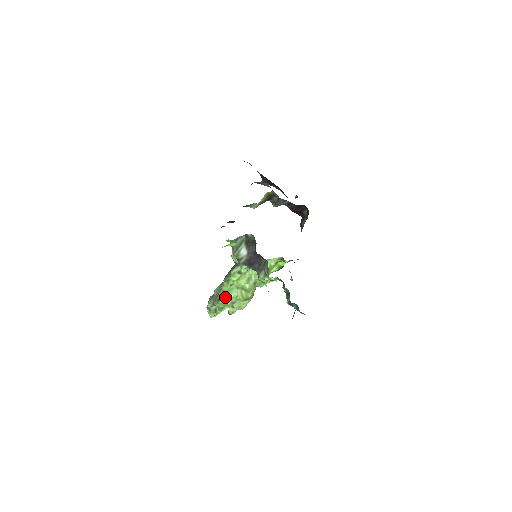
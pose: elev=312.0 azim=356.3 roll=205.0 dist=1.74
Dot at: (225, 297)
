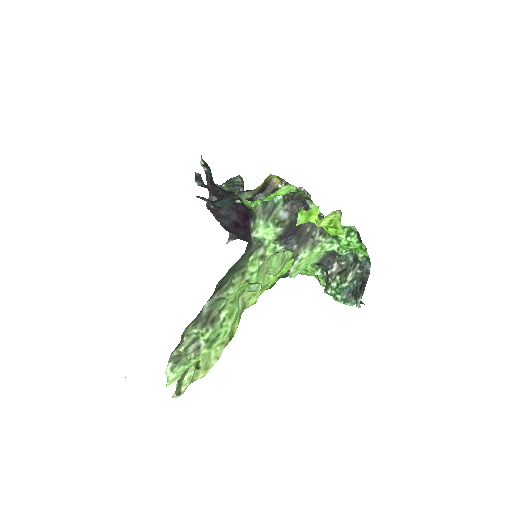
Dot at: (229, 310)
